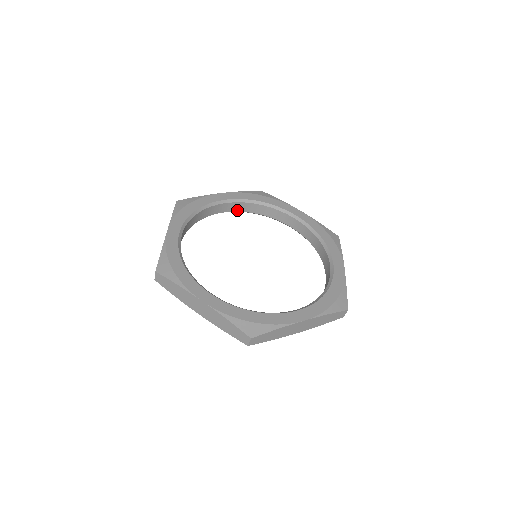
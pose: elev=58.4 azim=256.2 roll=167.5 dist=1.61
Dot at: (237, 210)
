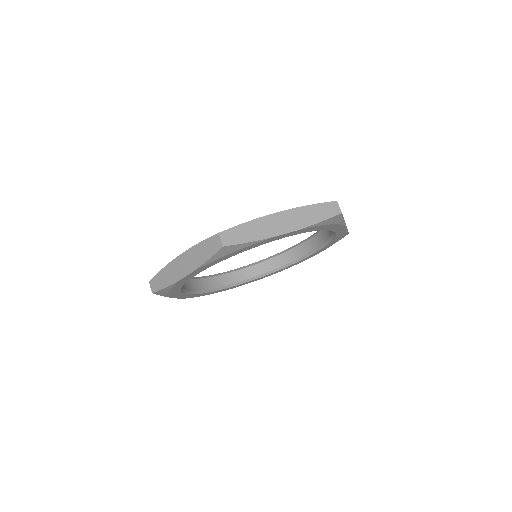
Dot at: (254, 276)
